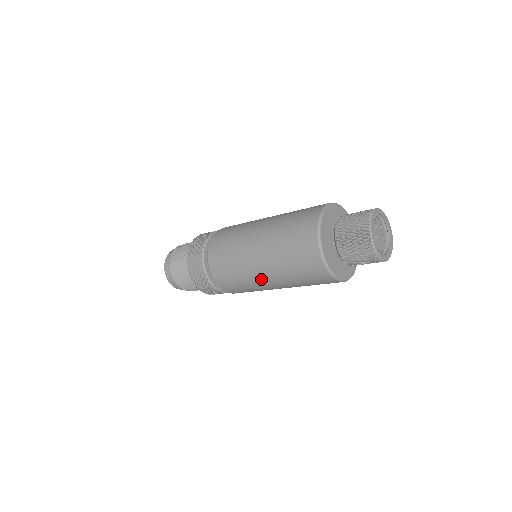
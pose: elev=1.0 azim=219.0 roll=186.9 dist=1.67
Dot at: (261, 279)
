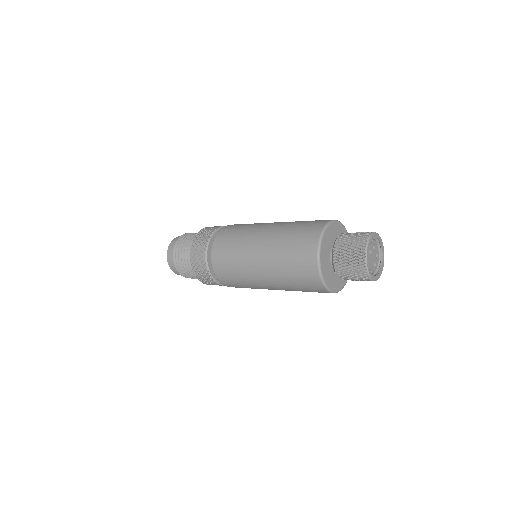
Dot at: (254, 255)
